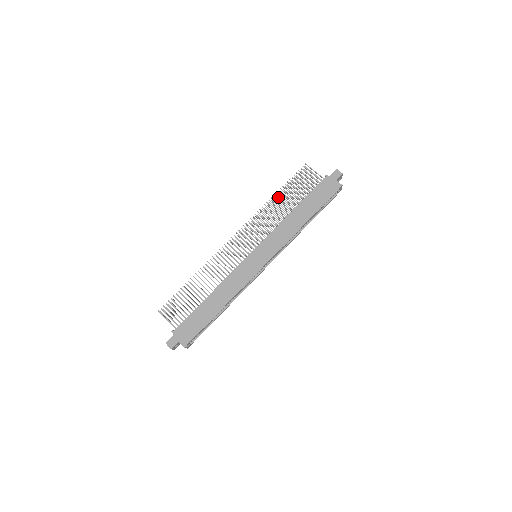
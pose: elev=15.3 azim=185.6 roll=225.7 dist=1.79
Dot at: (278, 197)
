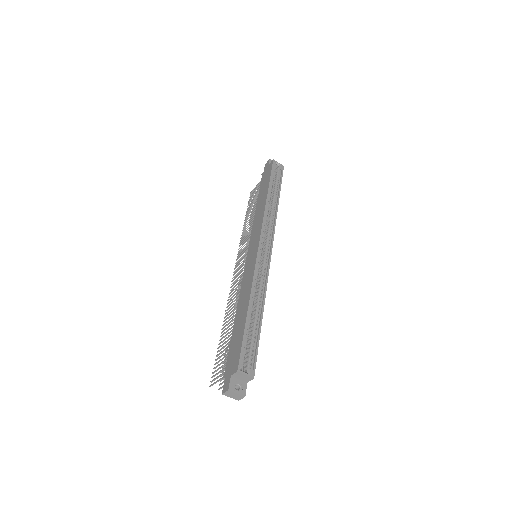
Dot at: occluded
